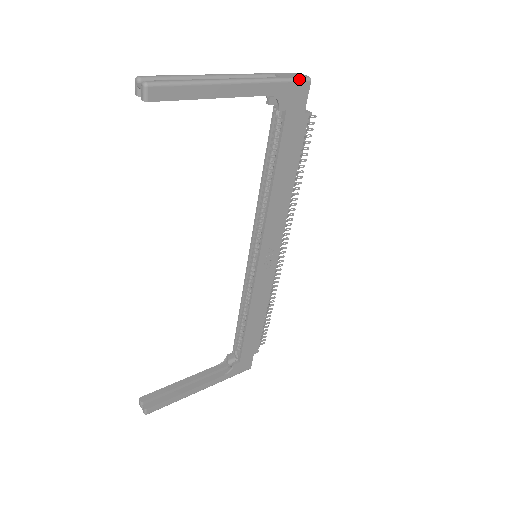
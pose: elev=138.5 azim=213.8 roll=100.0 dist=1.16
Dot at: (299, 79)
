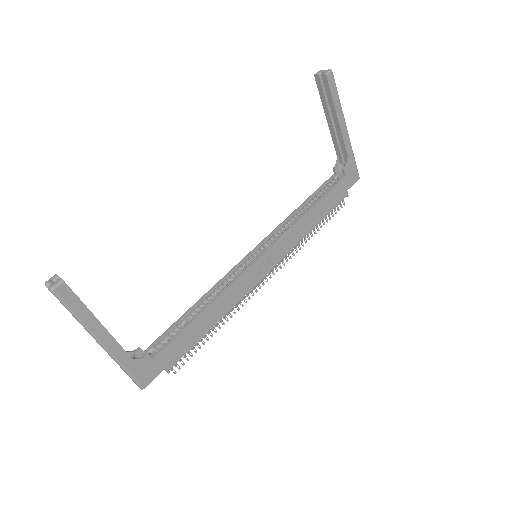
Dot at: (357, 170)
